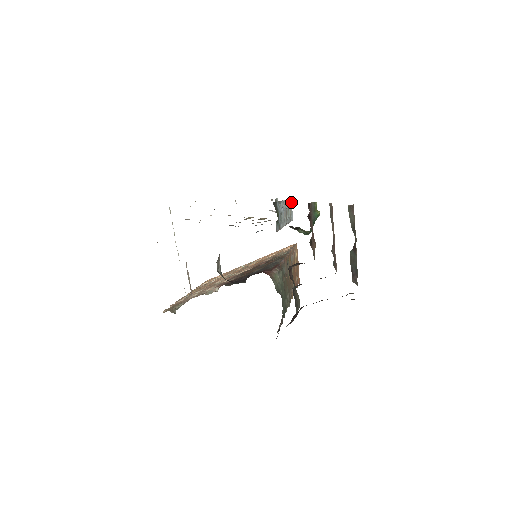
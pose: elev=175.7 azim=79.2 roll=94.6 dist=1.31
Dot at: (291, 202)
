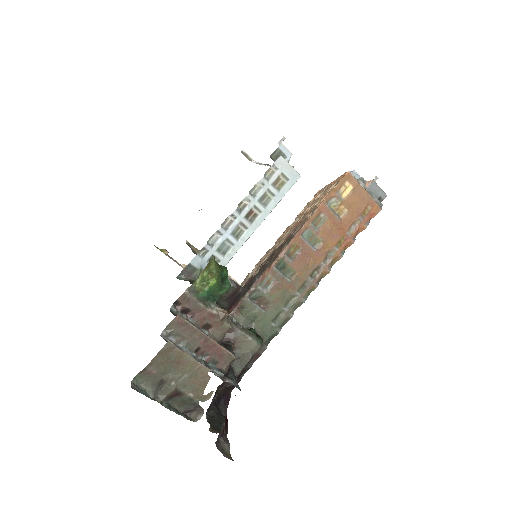
Dot at: (283, 160)
